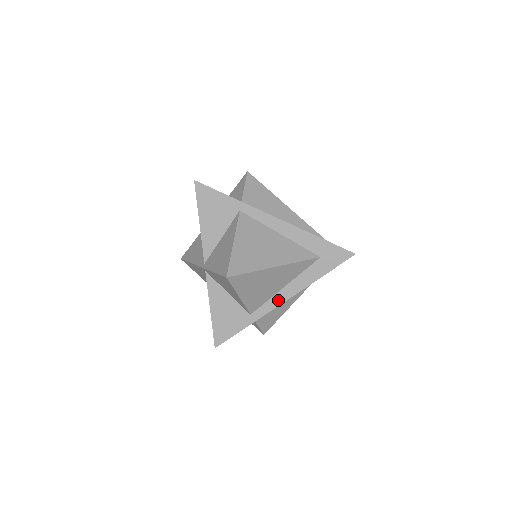
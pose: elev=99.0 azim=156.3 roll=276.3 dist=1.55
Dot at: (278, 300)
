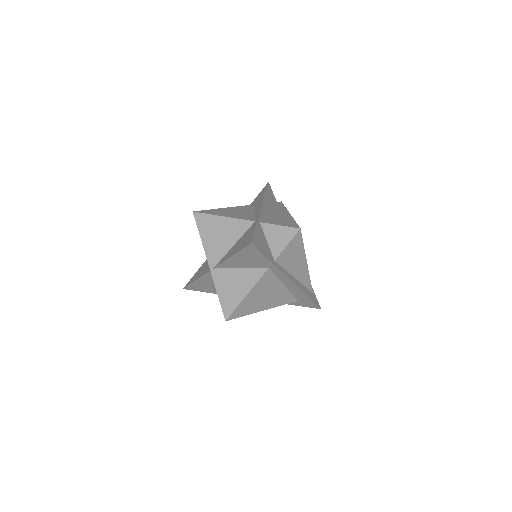
Dot at: occluded
